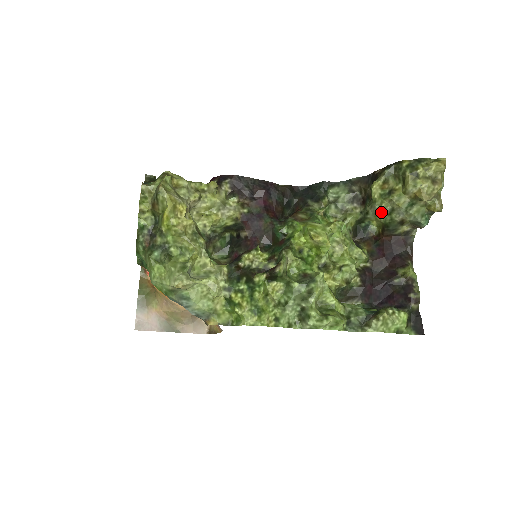
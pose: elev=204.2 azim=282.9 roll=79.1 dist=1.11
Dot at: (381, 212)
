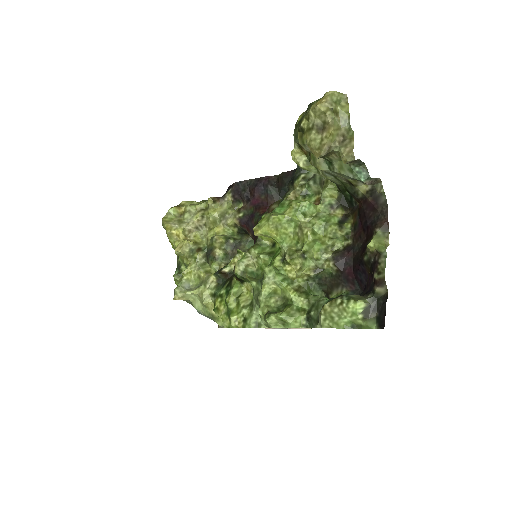
Dot at: (327, 178)
